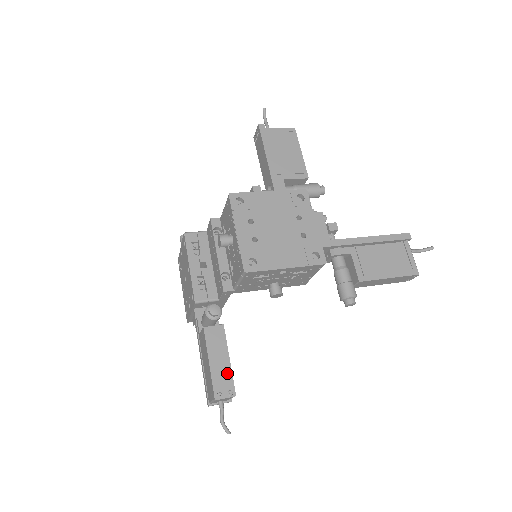
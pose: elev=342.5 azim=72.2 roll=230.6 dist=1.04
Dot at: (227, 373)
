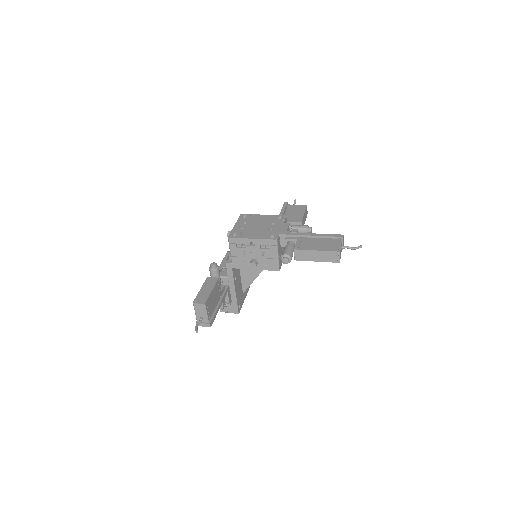
Dot at: (207, 295)
